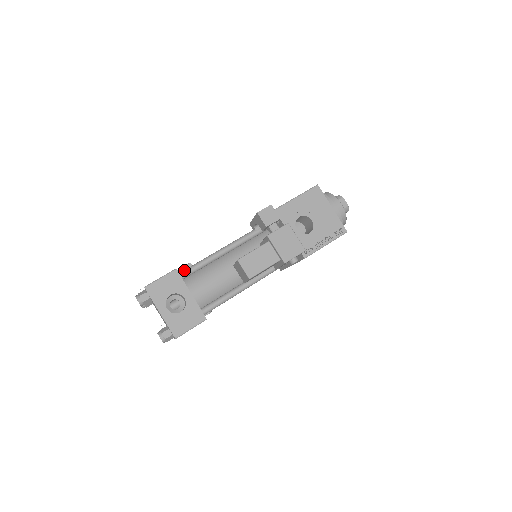
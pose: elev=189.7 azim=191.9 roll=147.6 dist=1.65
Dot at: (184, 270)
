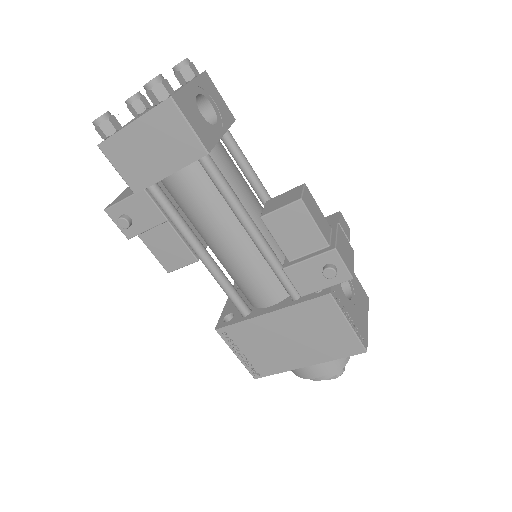
Dot at: (231, 135)
